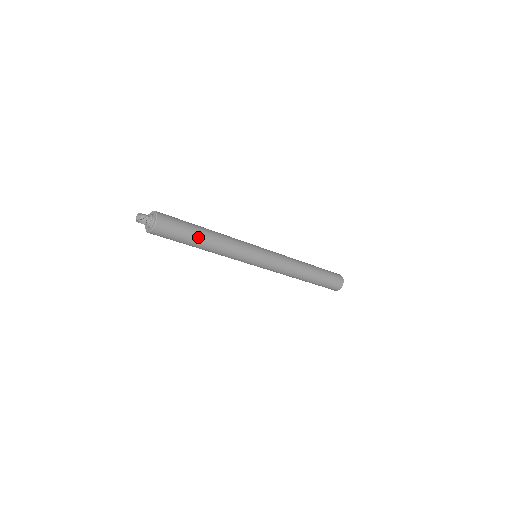
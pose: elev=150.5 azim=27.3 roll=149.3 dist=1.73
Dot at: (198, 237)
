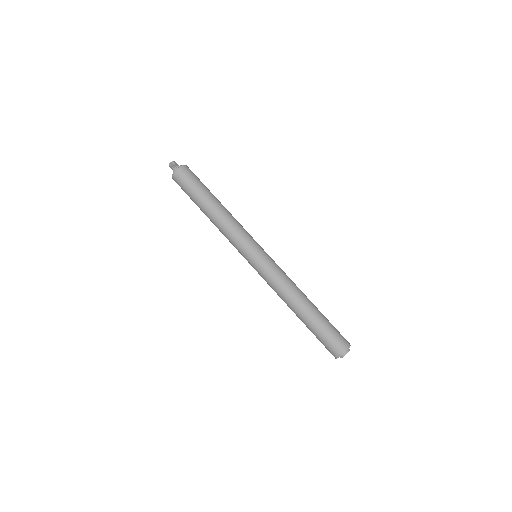
Dot at: (206, 198)
